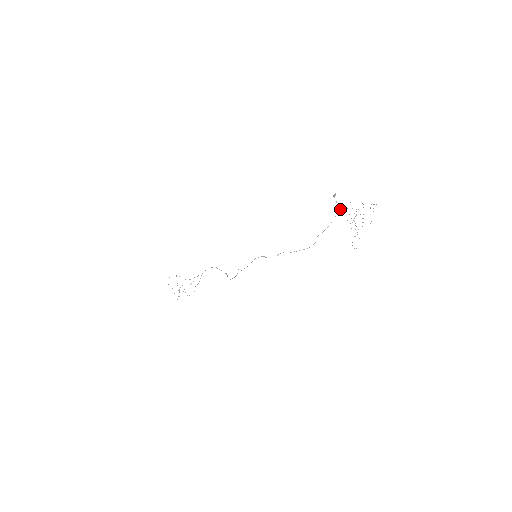
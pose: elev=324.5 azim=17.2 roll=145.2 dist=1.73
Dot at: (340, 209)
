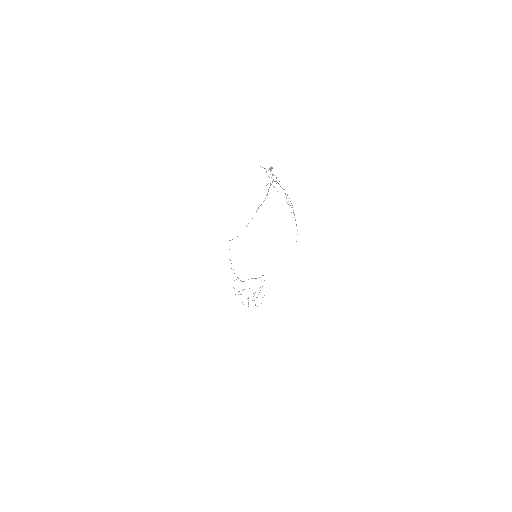
Dot at: (270, 185)
